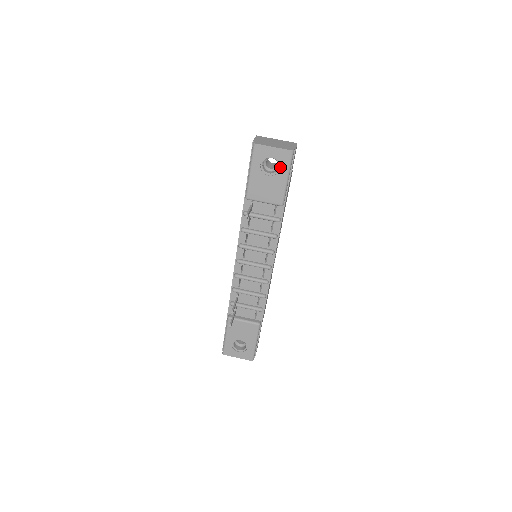
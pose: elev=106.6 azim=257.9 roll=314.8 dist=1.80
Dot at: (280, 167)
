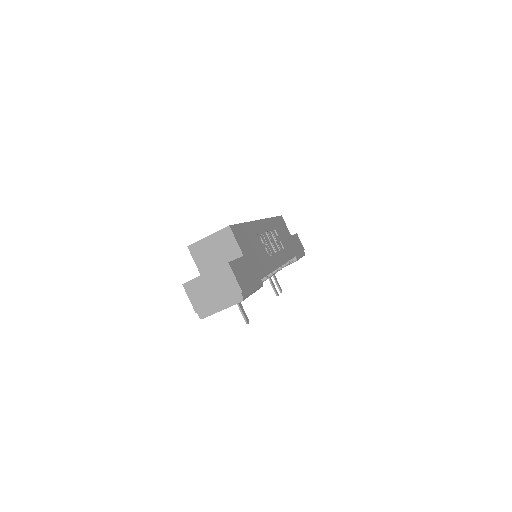
Dot at: occluded
